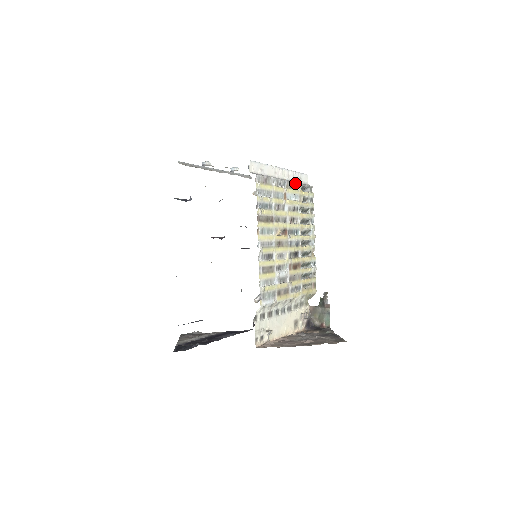
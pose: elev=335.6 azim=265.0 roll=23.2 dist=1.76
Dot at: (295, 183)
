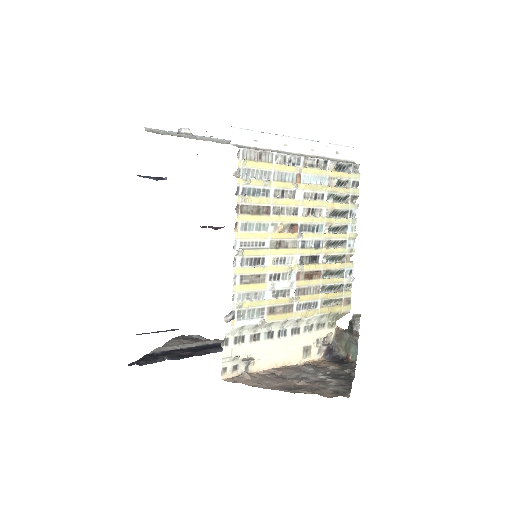
Dot at: (322, 160)
